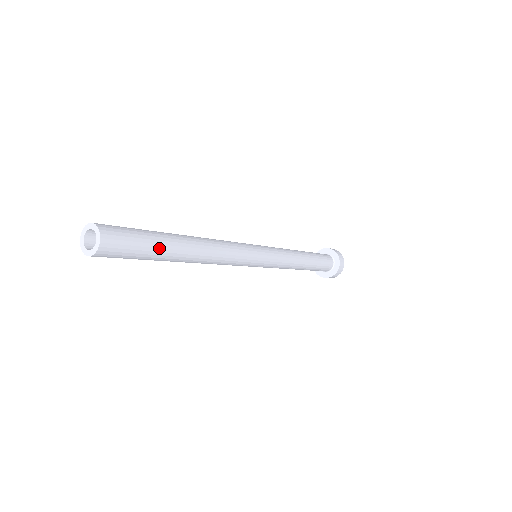
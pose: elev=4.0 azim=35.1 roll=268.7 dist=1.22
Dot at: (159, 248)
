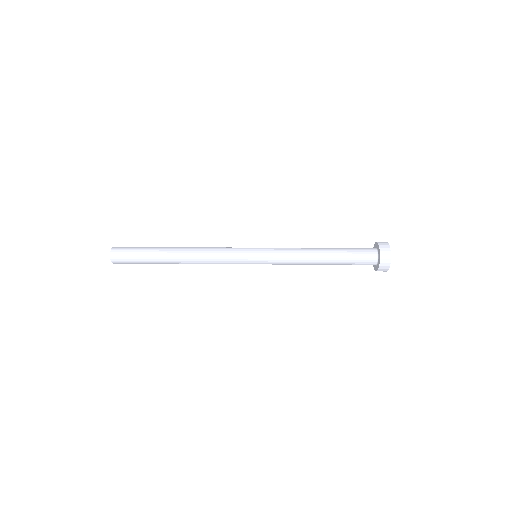
Dot at: (149, 252)
